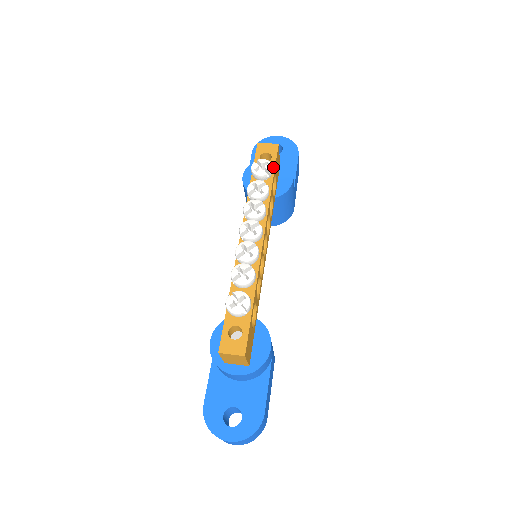
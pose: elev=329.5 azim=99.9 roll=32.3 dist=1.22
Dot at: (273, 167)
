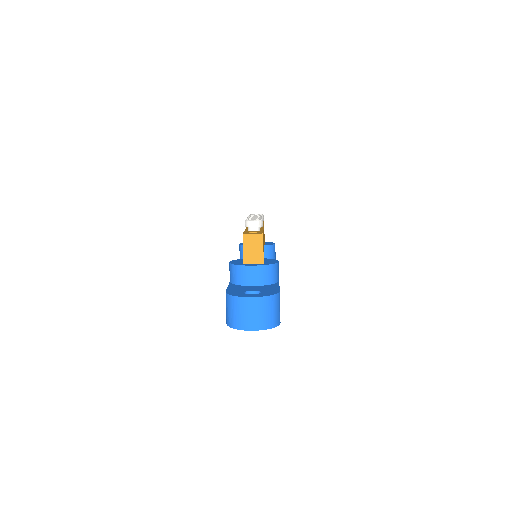
Dot at: (263, 222)
